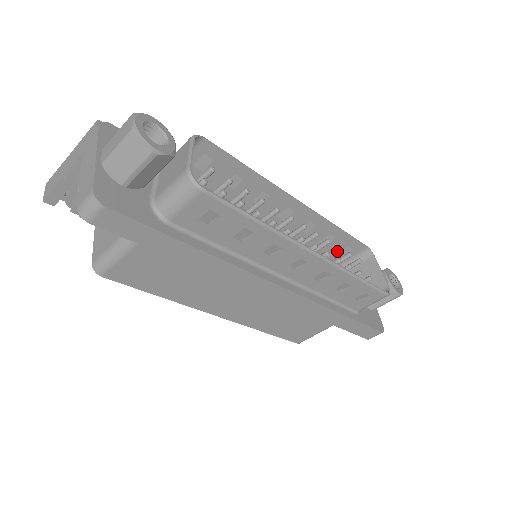
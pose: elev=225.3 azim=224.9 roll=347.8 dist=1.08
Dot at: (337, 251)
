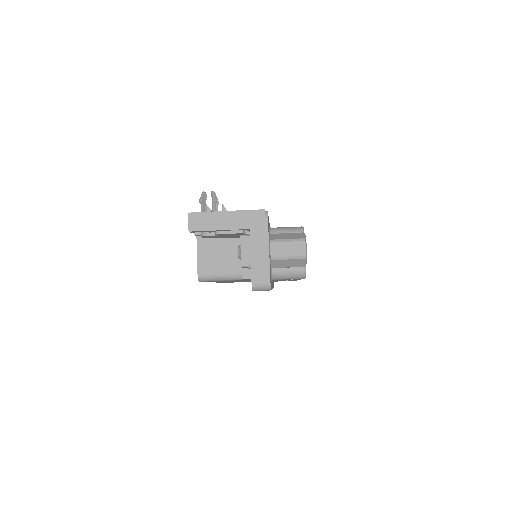
Dot at: occluded
